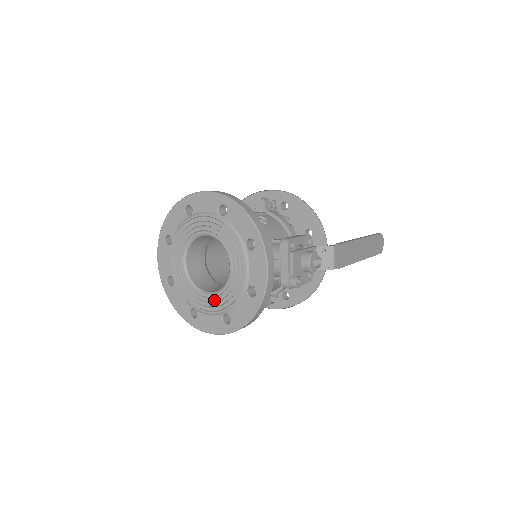
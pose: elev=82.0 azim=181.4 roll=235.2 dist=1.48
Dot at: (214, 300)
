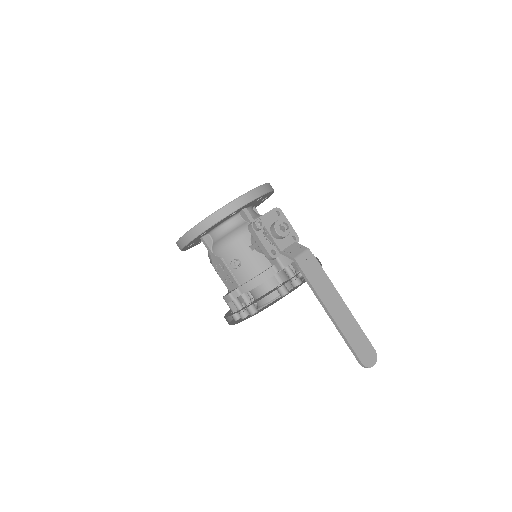
Dot at: occluded
